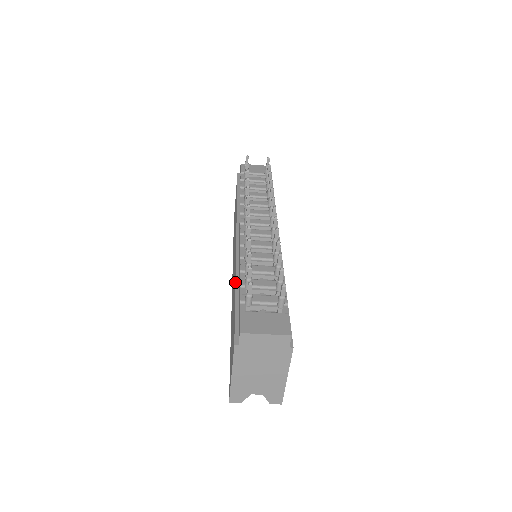
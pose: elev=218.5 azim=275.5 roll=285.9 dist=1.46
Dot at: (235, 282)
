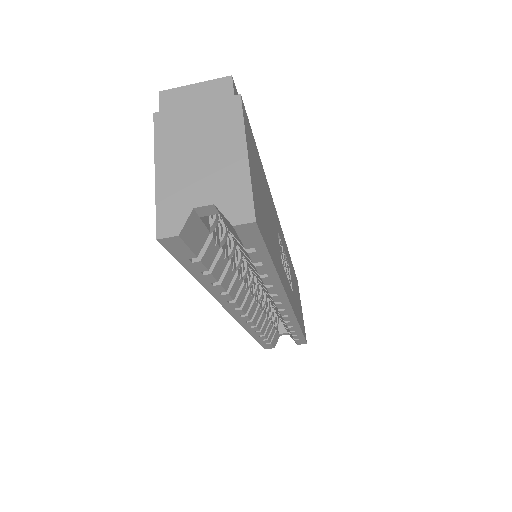
Dot at: occluded
